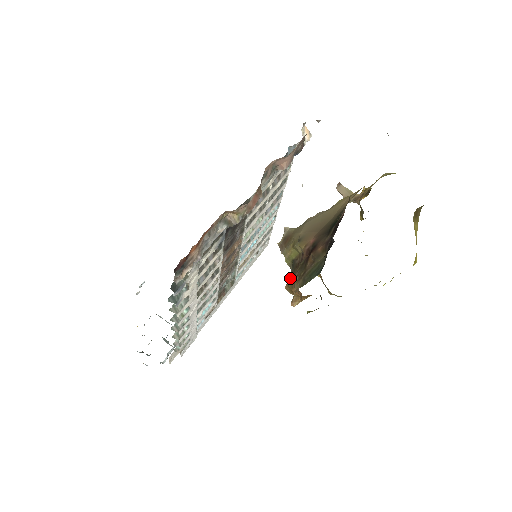
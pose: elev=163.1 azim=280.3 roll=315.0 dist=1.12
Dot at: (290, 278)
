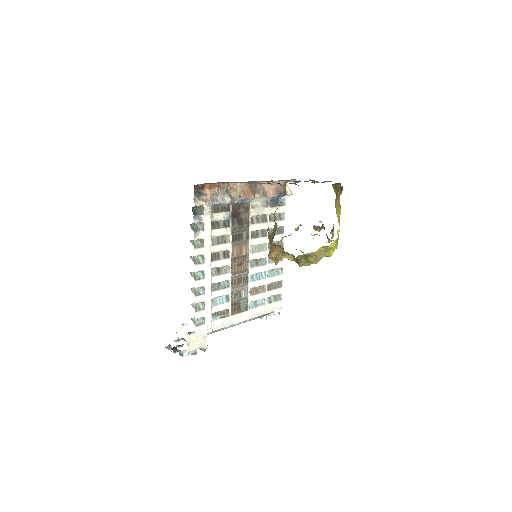
Dot at: occluded
